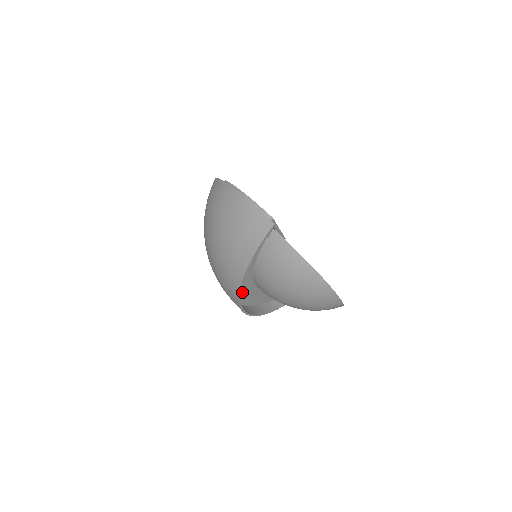
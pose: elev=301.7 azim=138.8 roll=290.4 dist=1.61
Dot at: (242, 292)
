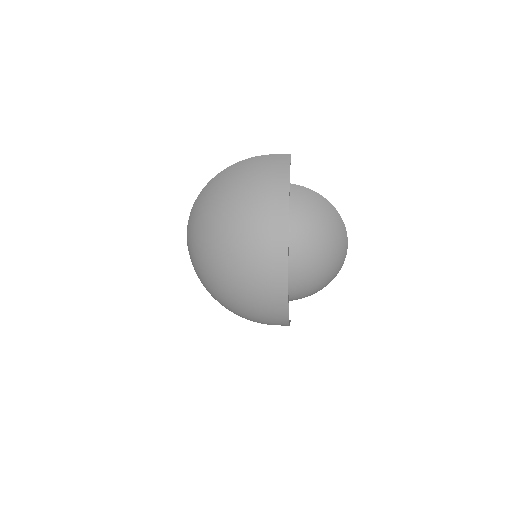
Dot at: occluded
